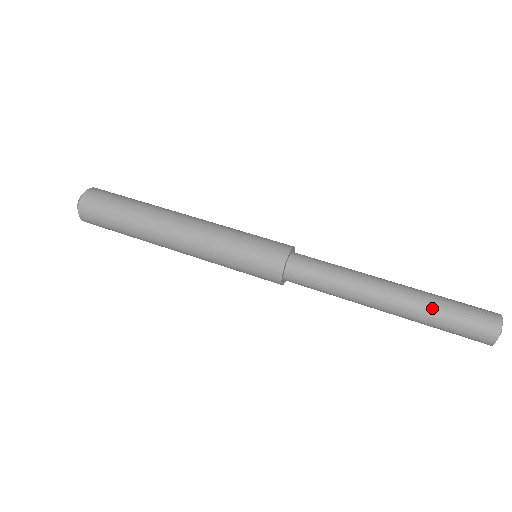
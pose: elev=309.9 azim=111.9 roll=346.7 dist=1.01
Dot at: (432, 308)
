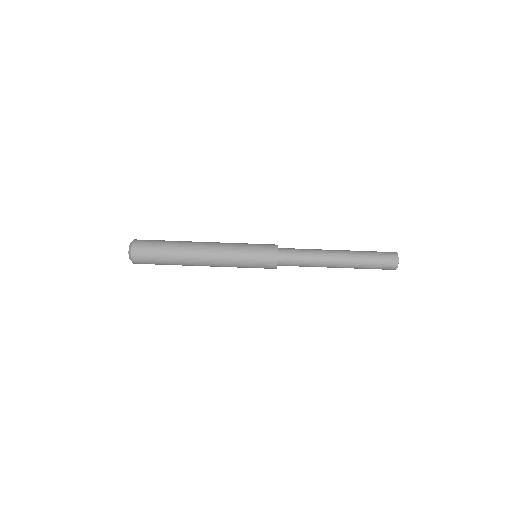
Dot at: (361, 267)
